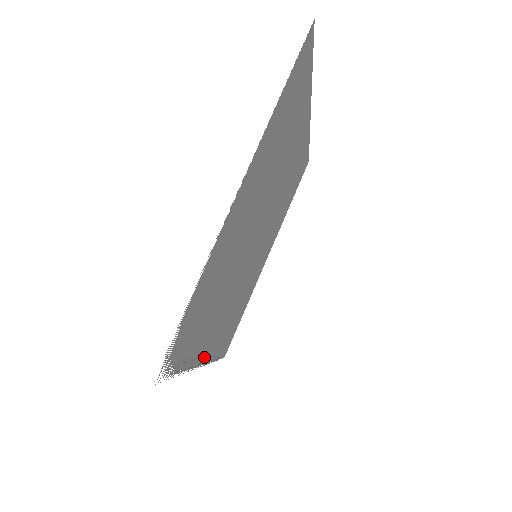
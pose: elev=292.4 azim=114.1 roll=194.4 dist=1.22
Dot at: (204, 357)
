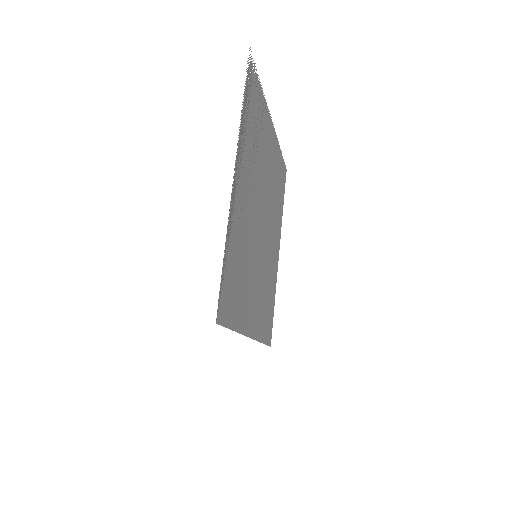
Dot at: (236, 180)
